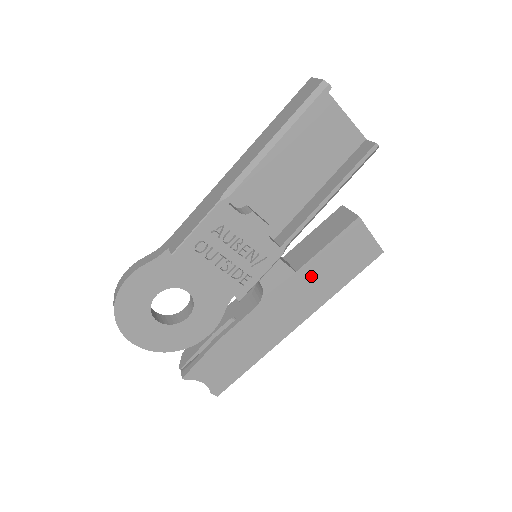
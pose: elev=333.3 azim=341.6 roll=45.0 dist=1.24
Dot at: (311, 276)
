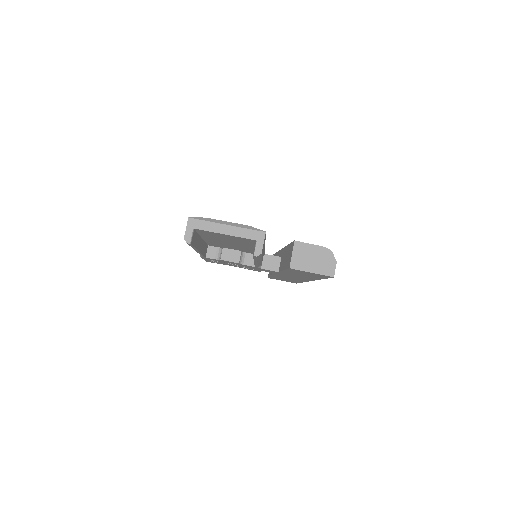
Dot at: (291, 274)
